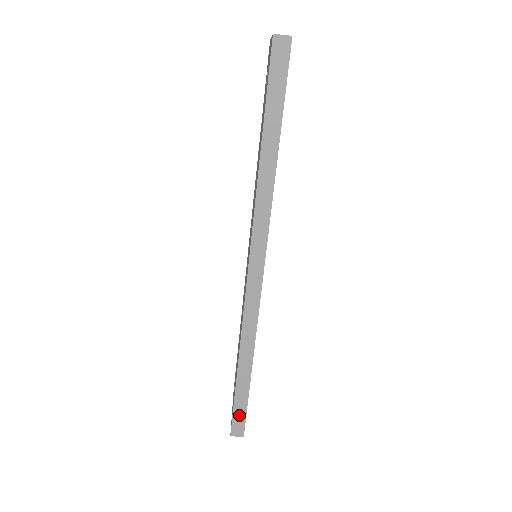
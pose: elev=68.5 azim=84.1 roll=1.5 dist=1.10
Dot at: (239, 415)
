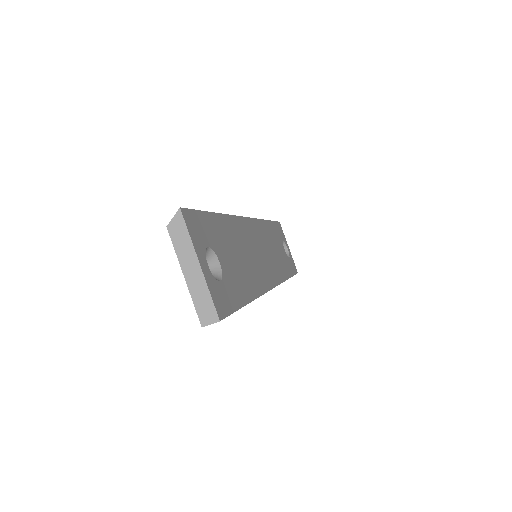
Dot at: occluded
